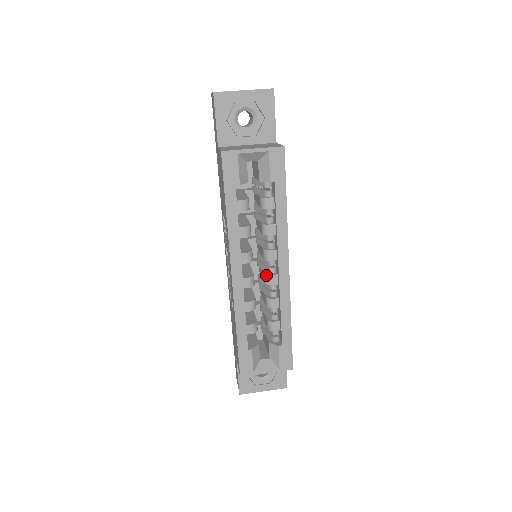
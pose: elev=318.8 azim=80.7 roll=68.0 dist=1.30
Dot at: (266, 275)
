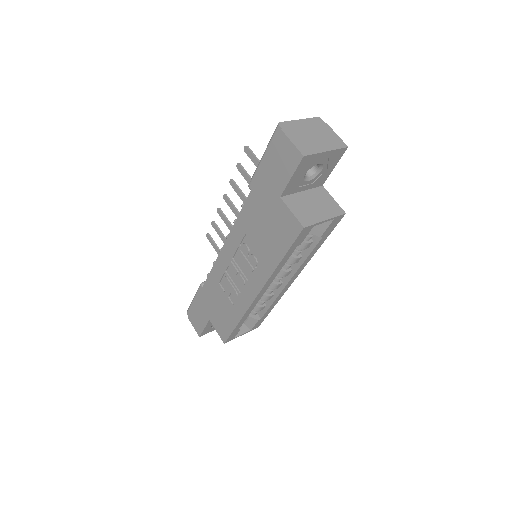
Dot at: (274, 284)
